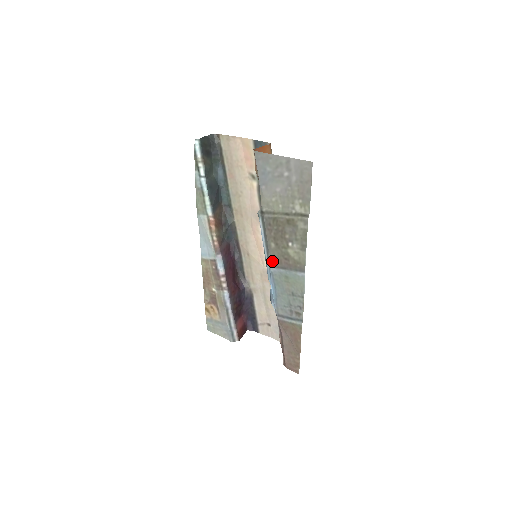
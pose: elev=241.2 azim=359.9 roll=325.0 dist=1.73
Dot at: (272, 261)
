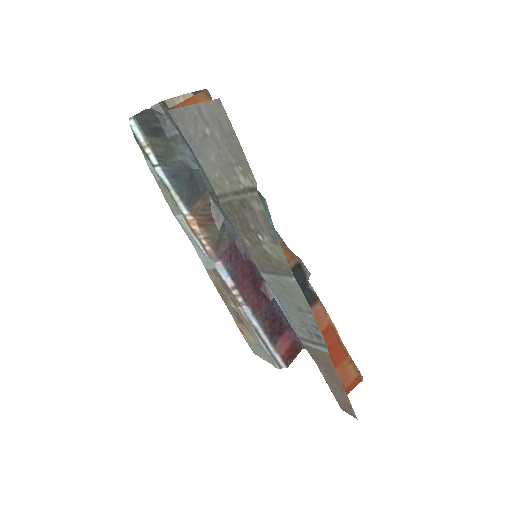
Dot at: (257, 264)
